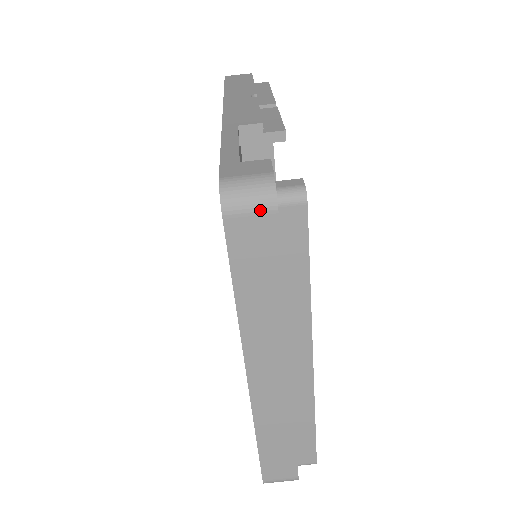
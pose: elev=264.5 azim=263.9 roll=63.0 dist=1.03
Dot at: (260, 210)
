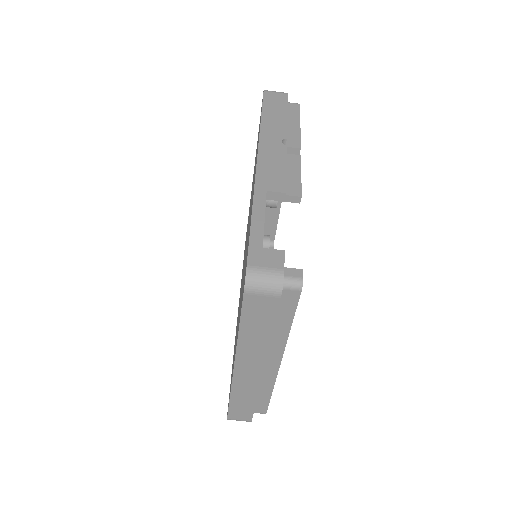
Dot at: (269, 294)
